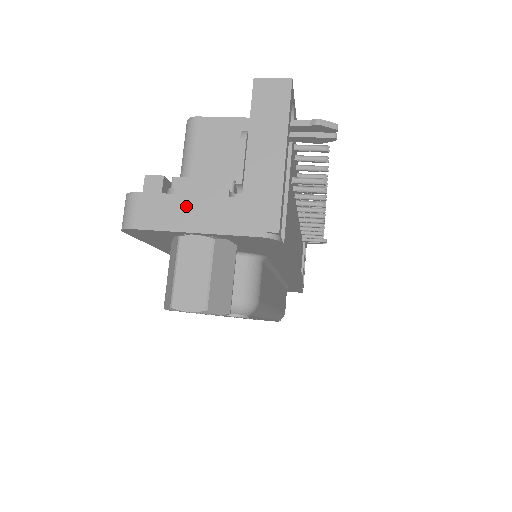
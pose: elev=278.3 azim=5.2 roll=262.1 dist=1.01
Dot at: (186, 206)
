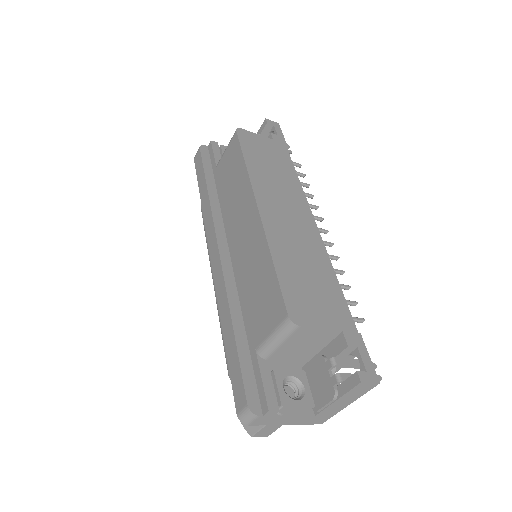
Dot at: (284, 419)
